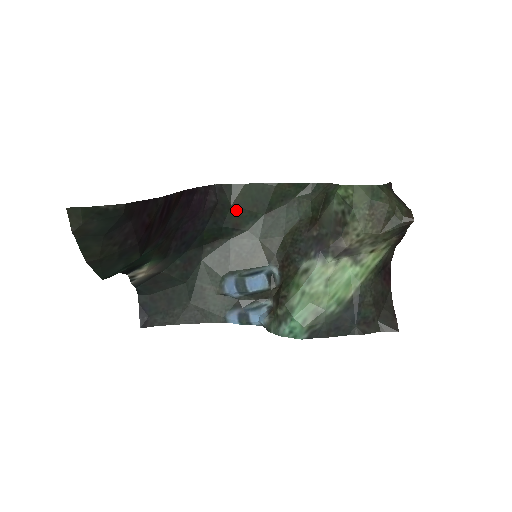
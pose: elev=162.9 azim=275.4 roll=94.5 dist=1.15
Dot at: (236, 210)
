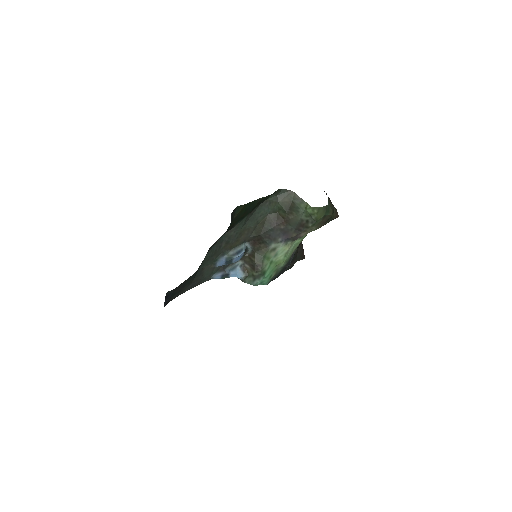
Dot at: (235, 220)
